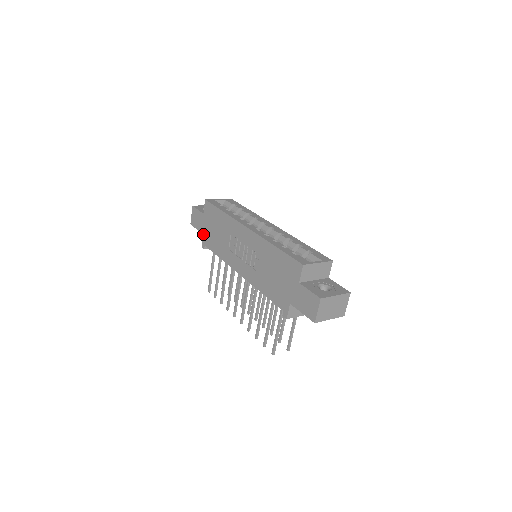
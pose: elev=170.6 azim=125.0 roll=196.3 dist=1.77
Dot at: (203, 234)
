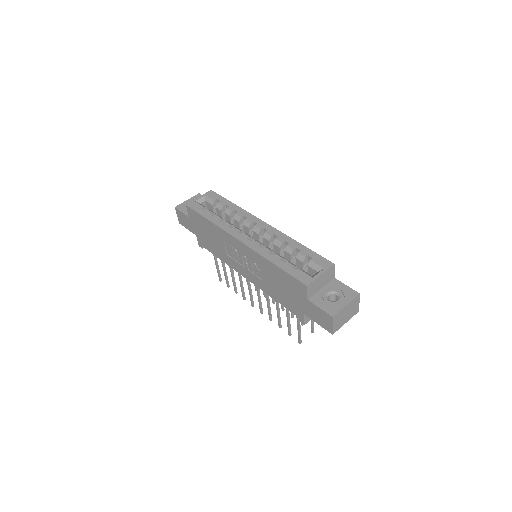
Dot at: (196, 235)
